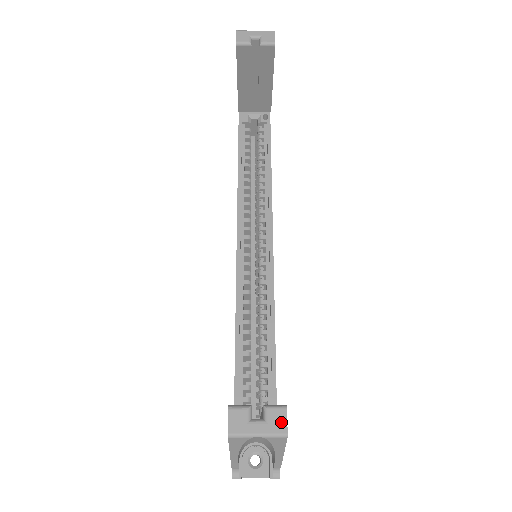
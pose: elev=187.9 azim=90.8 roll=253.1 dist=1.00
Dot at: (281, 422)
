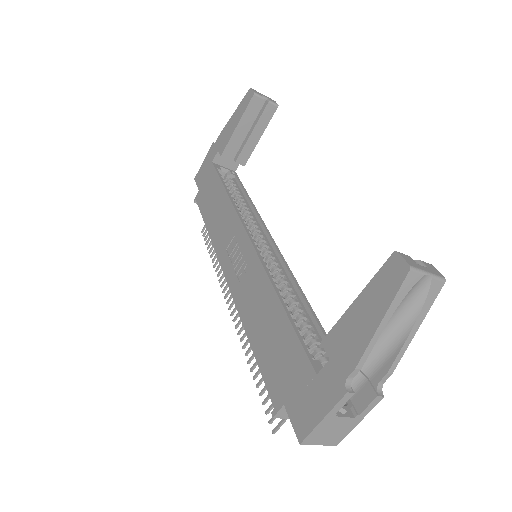
Dot at: (436, 270)
